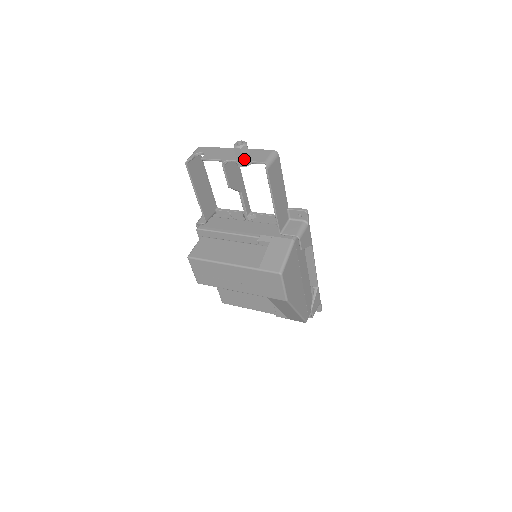
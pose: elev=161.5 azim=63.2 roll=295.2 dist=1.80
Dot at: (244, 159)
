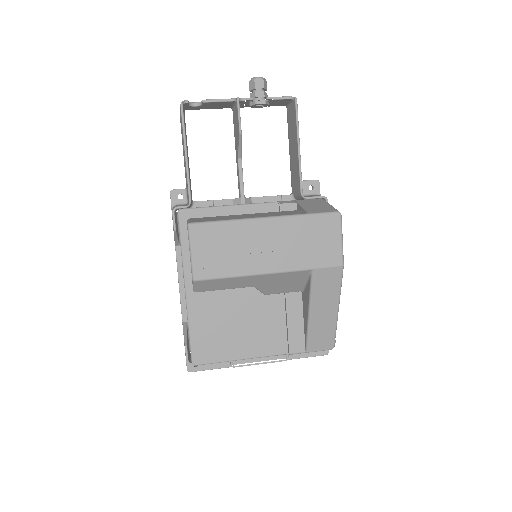
Dot at: (264, 94)
